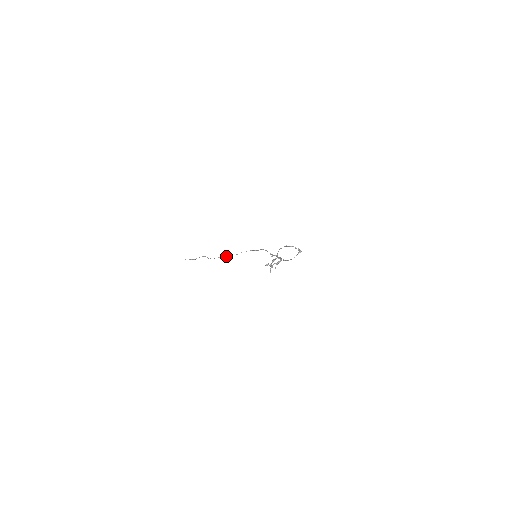
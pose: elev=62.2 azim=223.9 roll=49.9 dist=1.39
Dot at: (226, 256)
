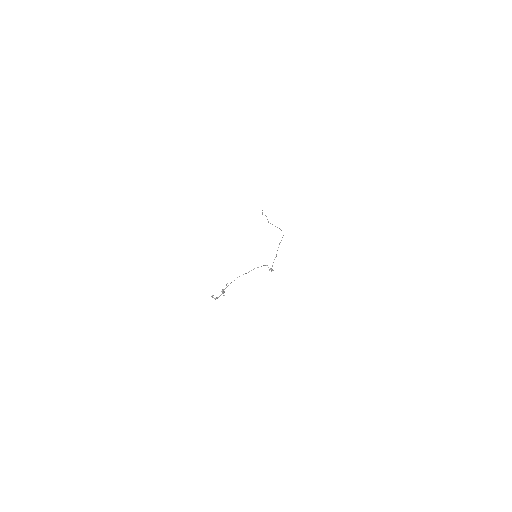
Dot at: occluded
